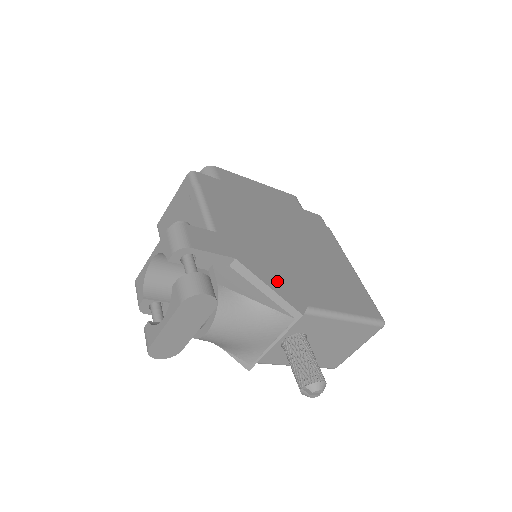
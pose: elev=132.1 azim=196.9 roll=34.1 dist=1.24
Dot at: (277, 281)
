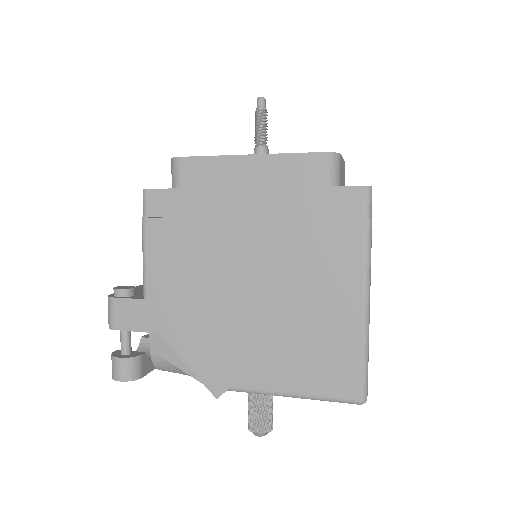
Dot at: (201, 357)
